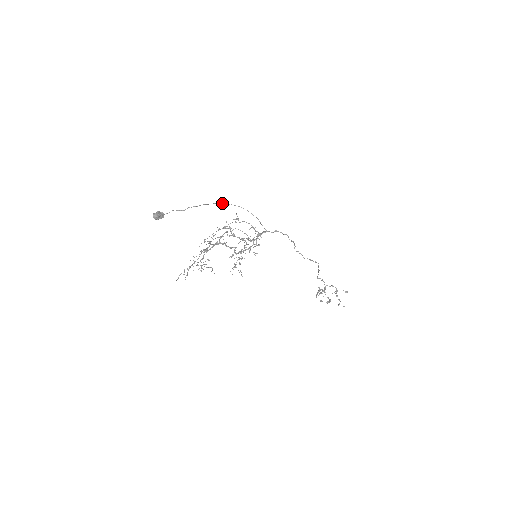
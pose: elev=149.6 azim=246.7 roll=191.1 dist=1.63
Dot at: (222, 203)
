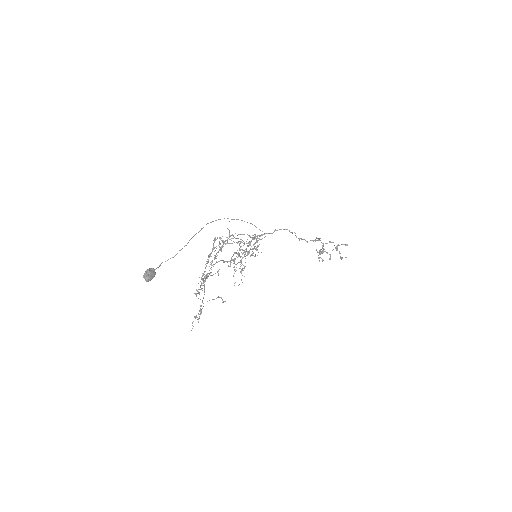
Dot at: occluded
